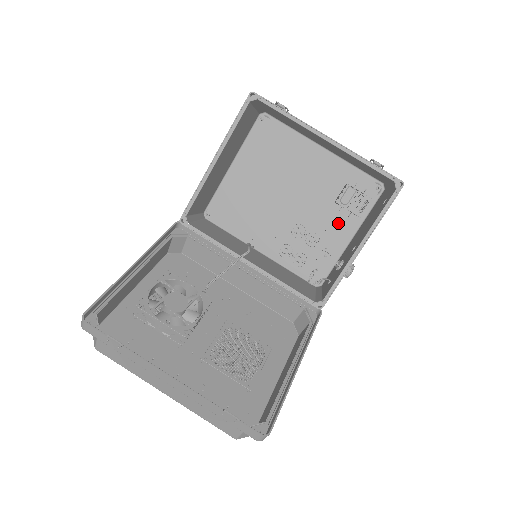
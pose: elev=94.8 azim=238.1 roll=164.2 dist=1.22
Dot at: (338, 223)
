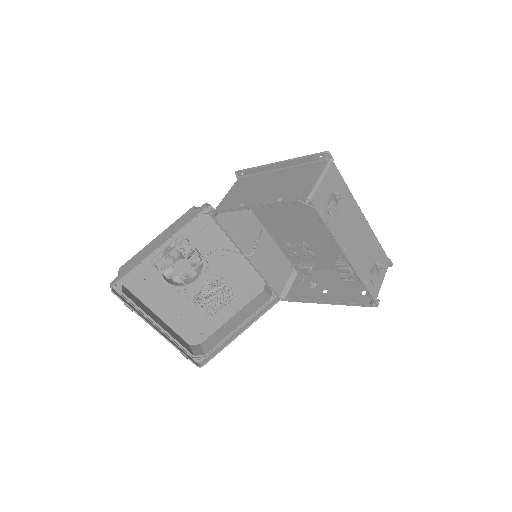
Dot at: (333, 261)
